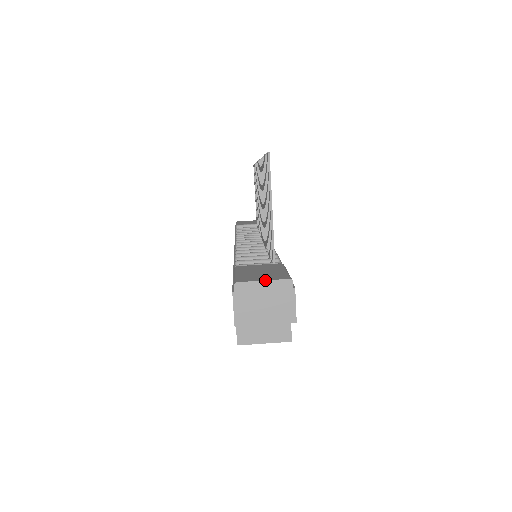
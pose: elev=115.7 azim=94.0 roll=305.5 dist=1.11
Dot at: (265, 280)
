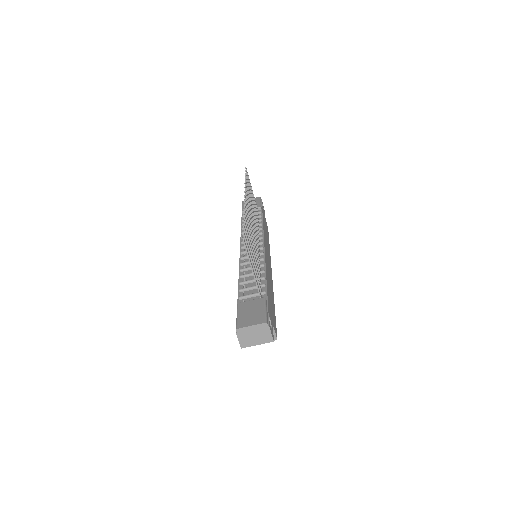
Dot at: (252, 325)
